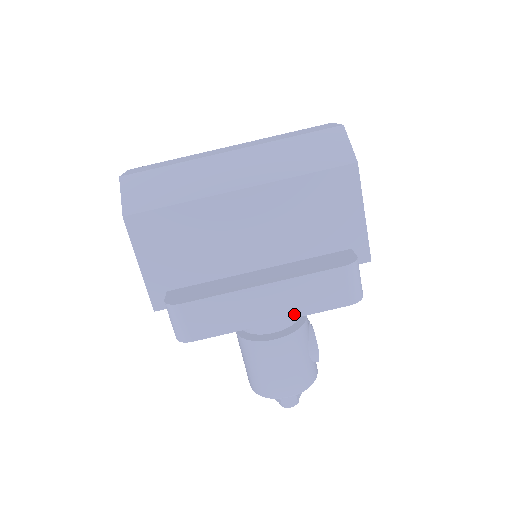
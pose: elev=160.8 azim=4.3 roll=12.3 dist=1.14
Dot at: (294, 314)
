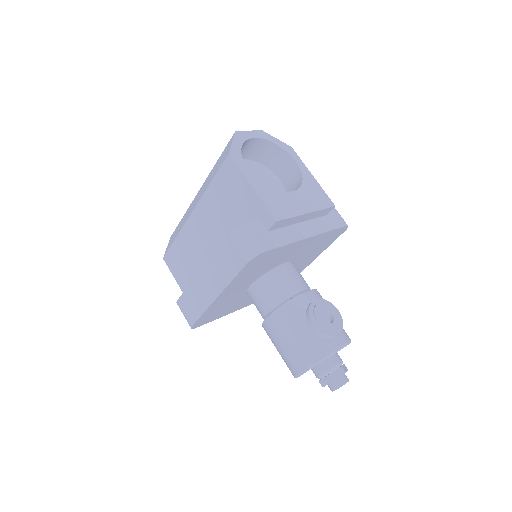
Dot at: (223, 285)
